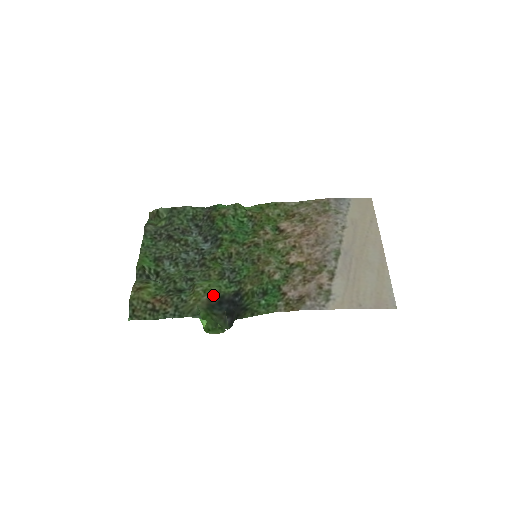
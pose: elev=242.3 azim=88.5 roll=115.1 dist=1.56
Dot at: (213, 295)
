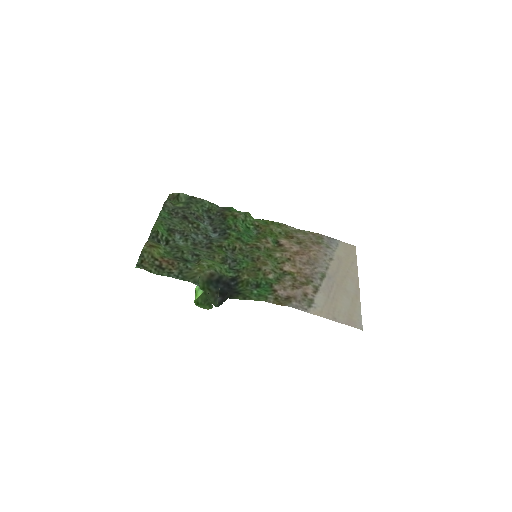
Dot at: (215, 272)
